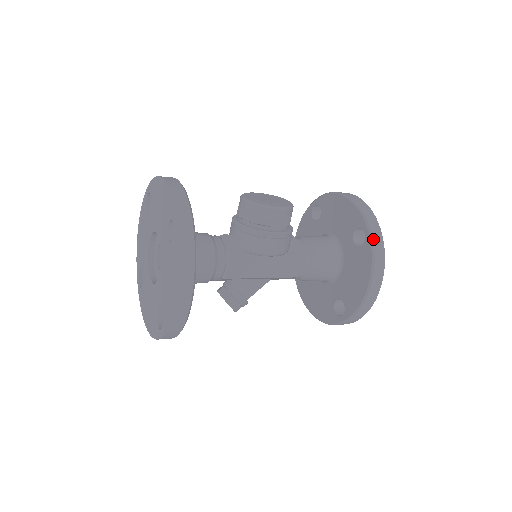
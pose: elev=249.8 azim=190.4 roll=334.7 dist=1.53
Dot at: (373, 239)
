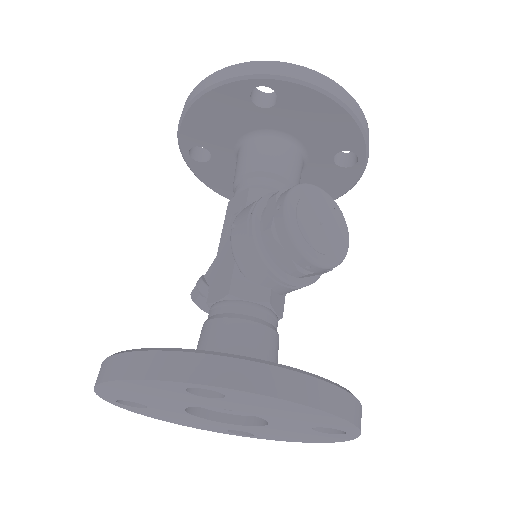
Dot at: occluded
